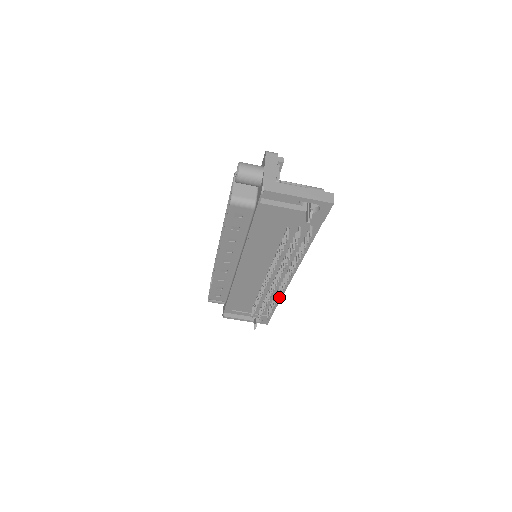
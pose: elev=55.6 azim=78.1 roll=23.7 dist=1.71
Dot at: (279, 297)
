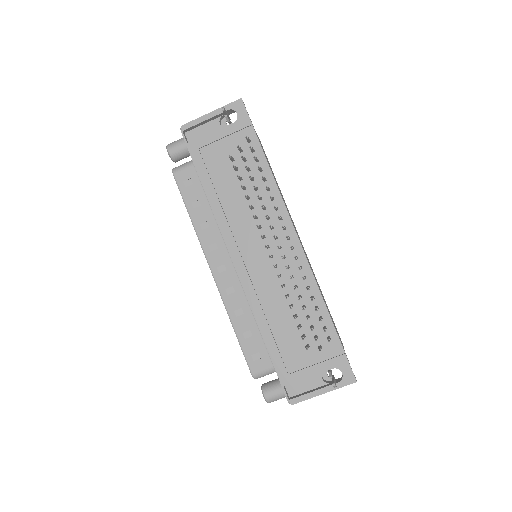
Dot at: (317, 295)
